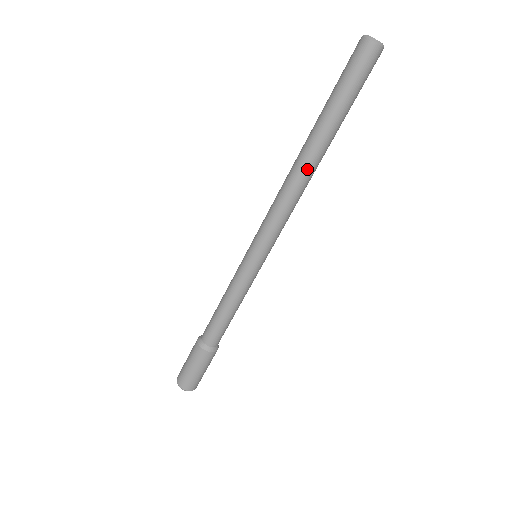
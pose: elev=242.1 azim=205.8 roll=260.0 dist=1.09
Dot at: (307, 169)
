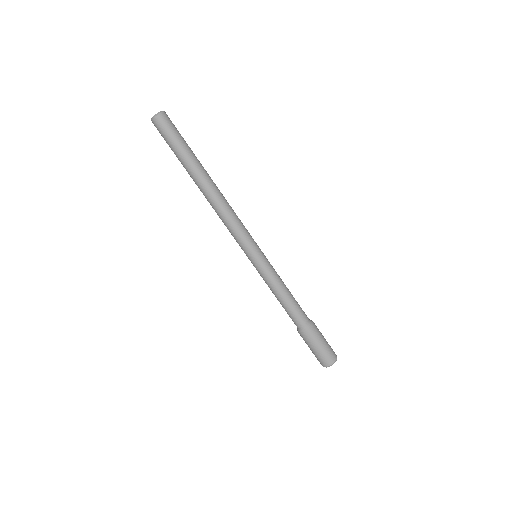
Dot at: (214, 190)
